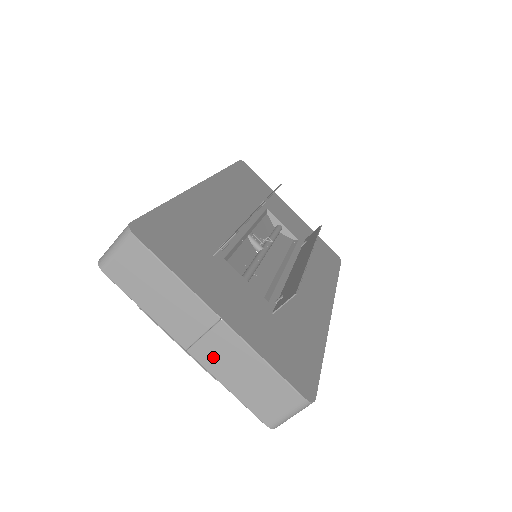
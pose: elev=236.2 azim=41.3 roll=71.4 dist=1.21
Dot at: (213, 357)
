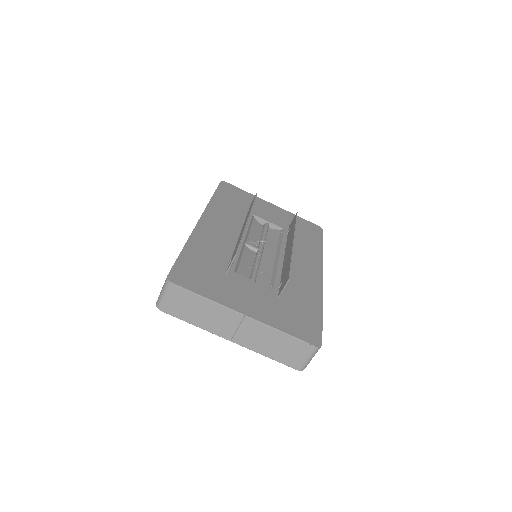
Dot at: (249, 340)
